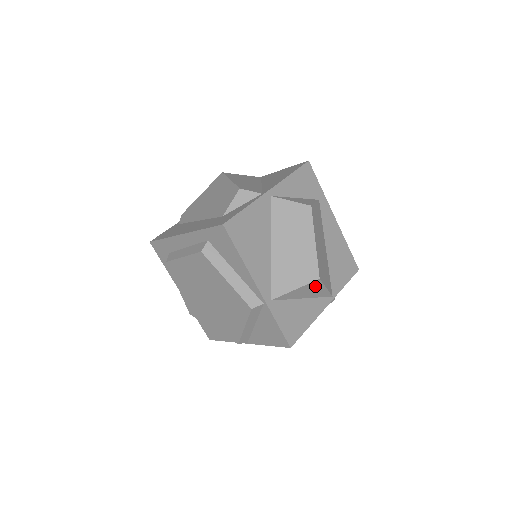
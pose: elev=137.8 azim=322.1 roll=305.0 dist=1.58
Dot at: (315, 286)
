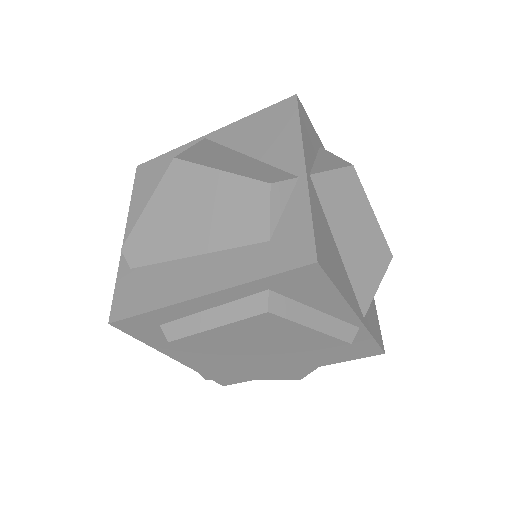
Dot at: occluded
